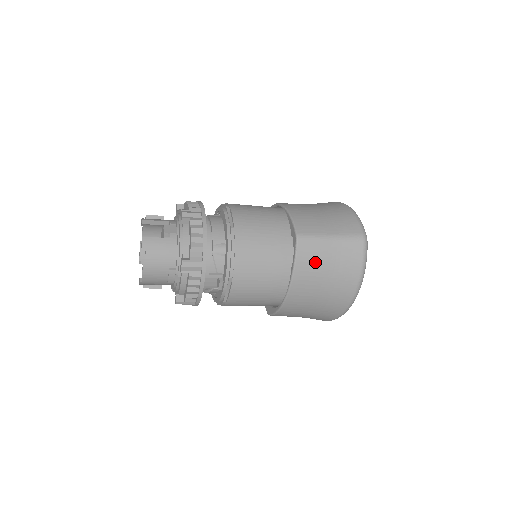
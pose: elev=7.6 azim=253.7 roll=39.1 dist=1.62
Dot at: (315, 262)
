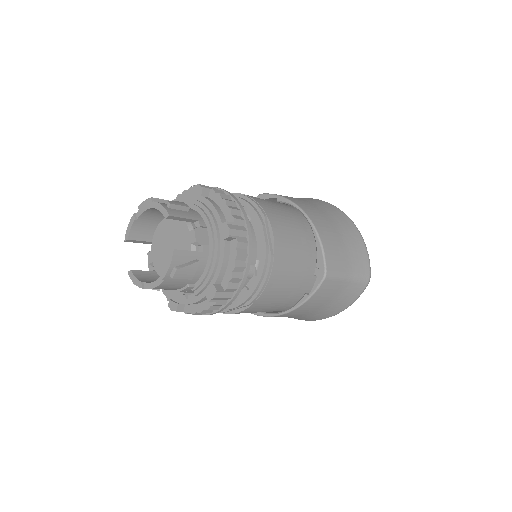
Dot at: (325, 296)
